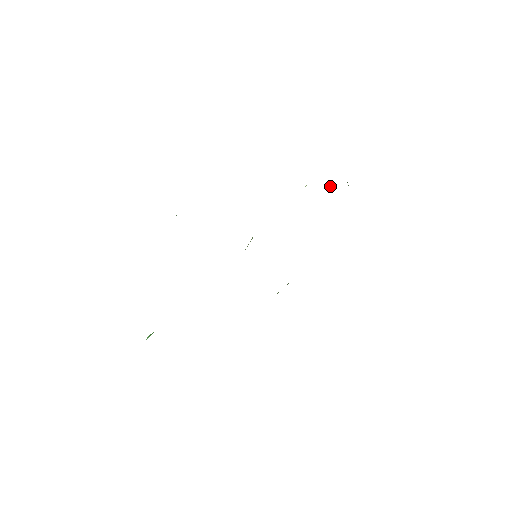
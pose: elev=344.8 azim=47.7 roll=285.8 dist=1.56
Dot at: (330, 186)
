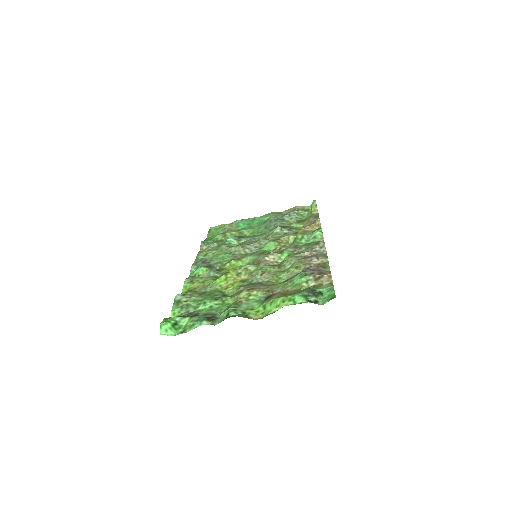
Dot at: (313, 206)
